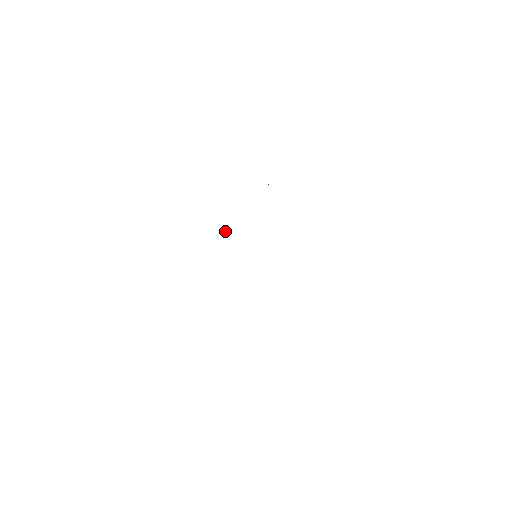
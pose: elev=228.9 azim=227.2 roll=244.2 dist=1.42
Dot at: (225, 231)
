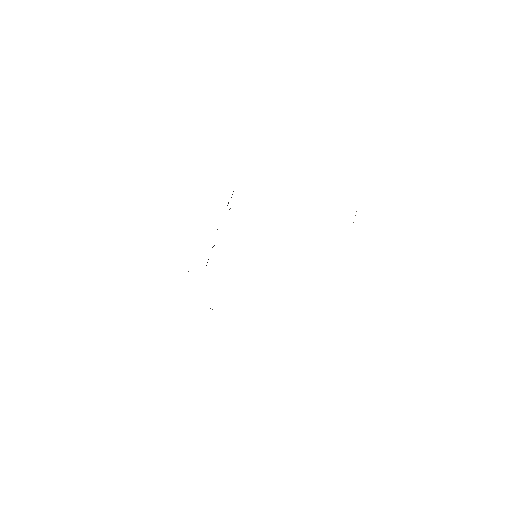
Dot at: occluded
